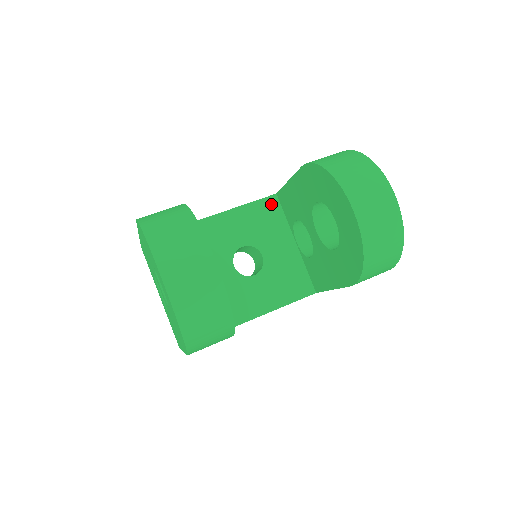
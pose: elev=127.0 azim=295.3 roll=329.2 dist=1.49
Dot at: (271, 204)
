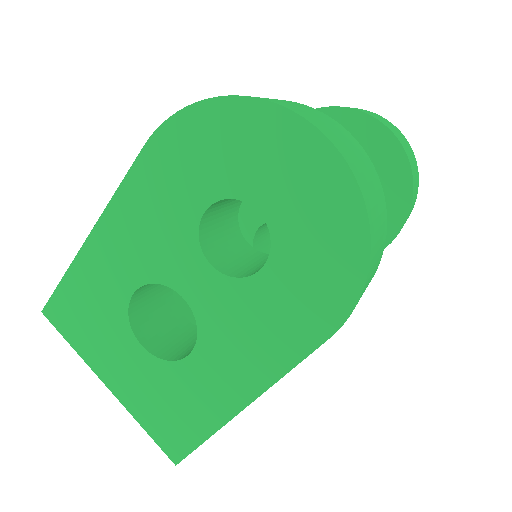
Dot at: occluded
